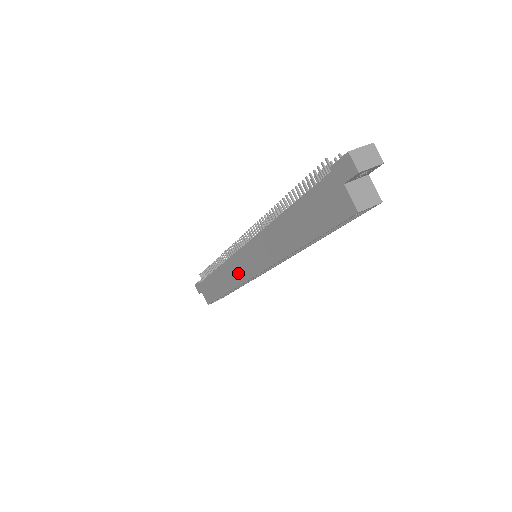
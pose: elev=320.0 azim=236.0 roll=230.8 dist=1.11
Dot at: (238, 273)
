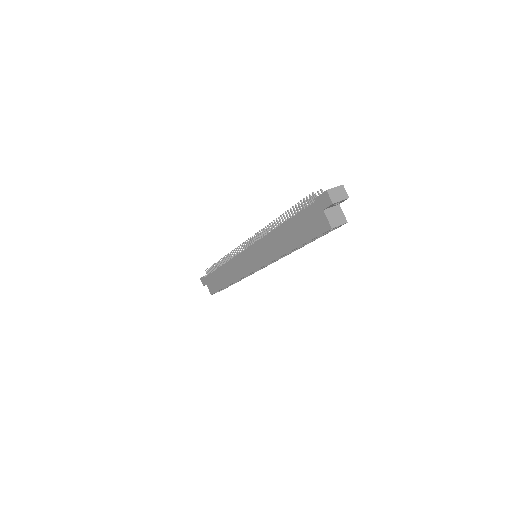
Dot at: (241, 269)
